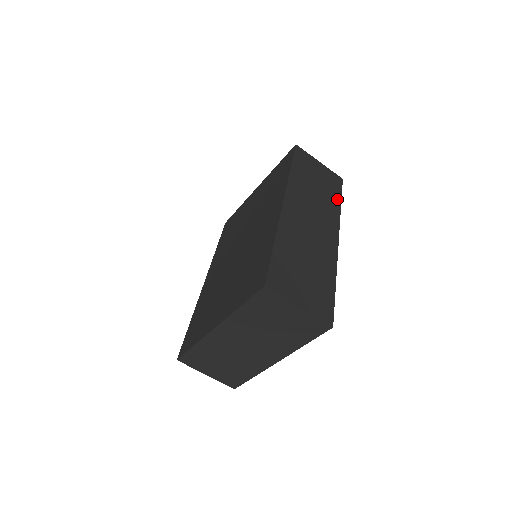
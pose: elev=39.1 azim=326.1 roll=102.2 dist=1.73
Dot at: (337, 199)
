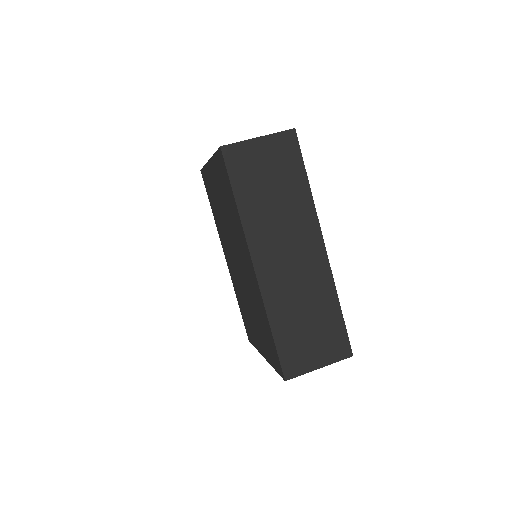
Dot at: (302, 180)
